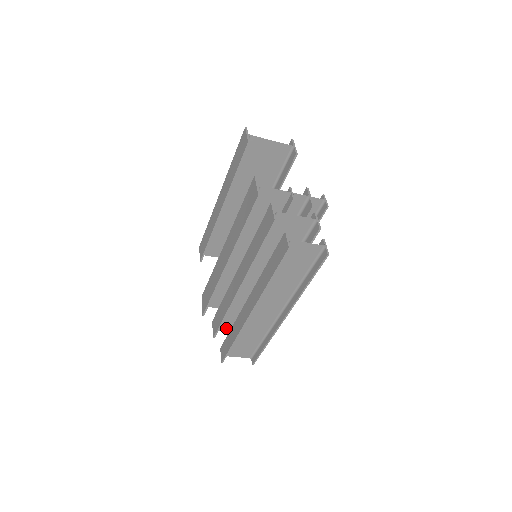
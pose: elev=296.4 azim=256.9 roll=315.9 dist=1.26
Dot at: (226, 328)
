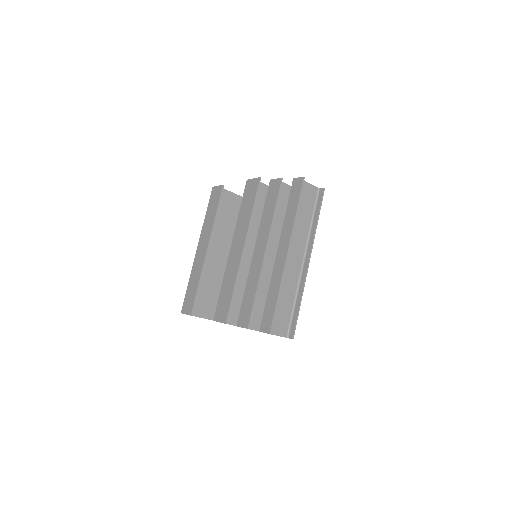
Dot at: (252, 325)
